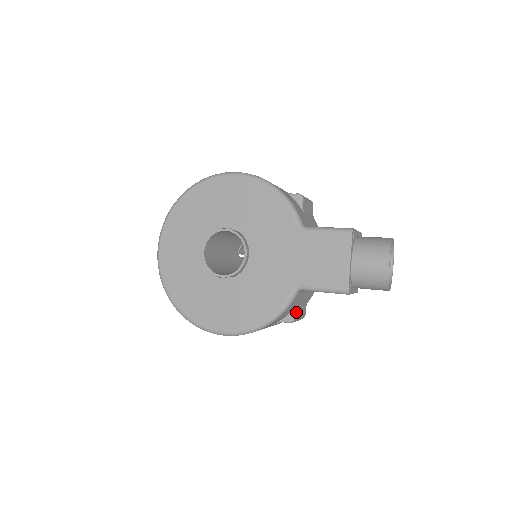
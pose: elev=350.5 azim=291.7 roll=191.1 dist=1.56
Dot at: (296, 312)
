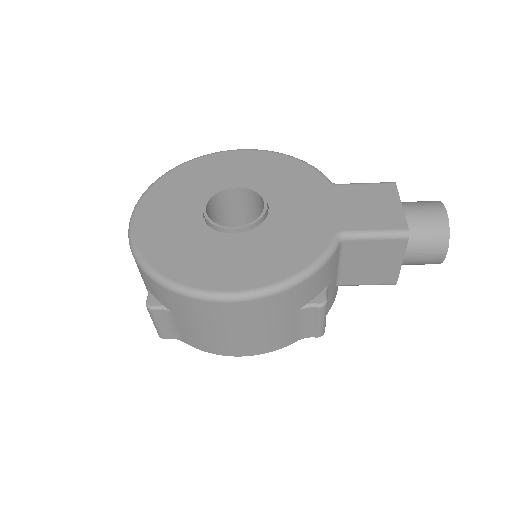
Dot at: (326, 297)
